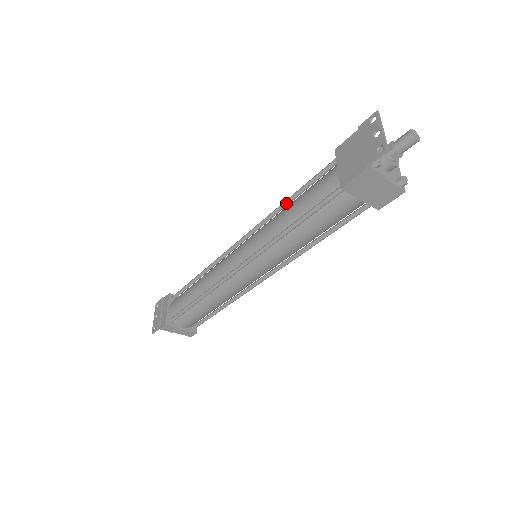
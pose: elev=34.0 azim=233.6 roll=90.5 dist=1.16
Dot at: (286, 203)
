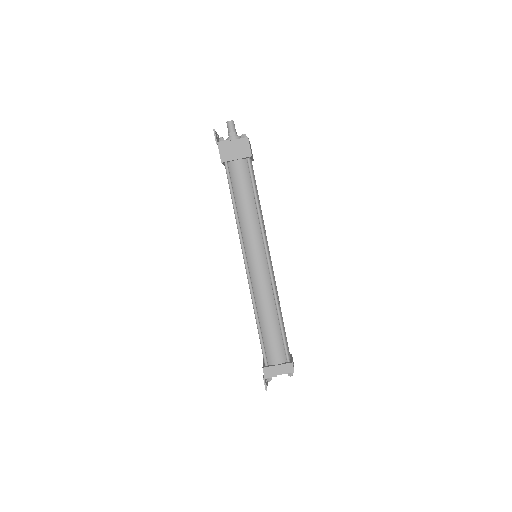
Dot at: occluded
